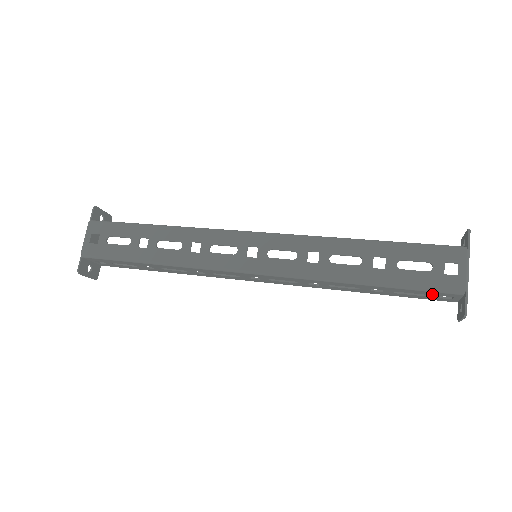
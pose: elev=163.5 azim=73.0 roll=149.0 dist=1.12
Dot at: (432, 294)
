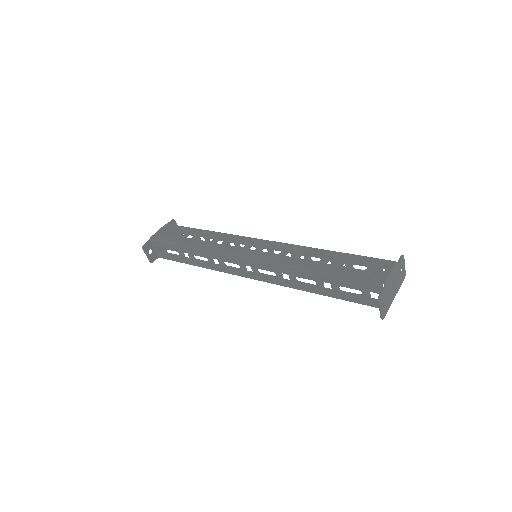
Dot at: (363, 288)
